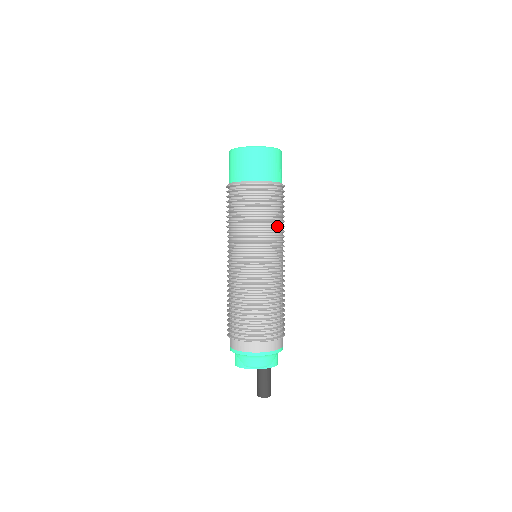
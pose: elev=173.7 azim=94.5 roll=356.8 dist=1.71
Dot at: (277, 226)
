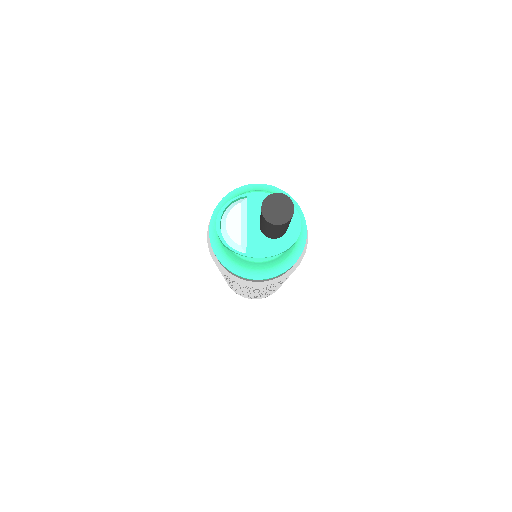
Dot at: occluded
